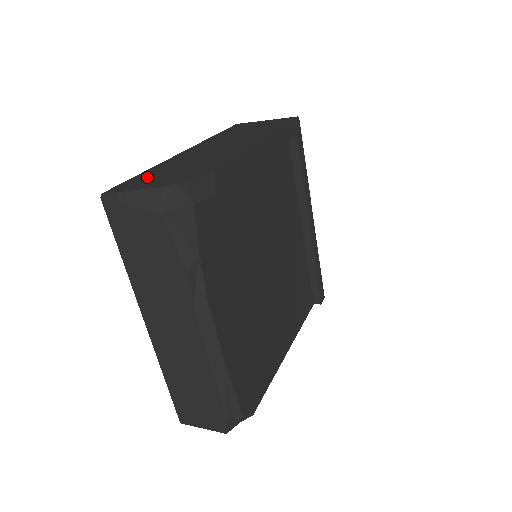
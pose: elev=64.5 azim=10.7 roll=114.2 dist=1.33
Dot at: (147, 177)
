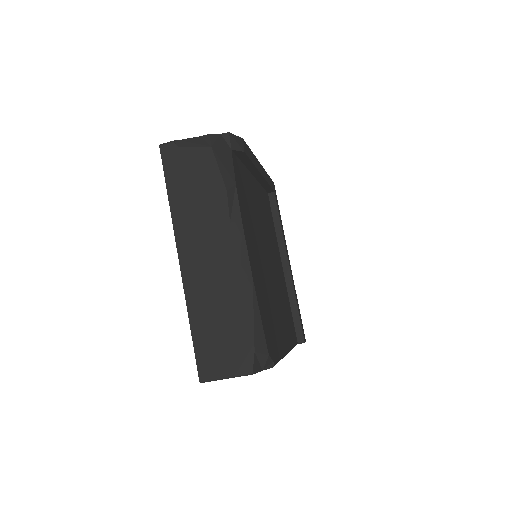
Dot at: occluded
